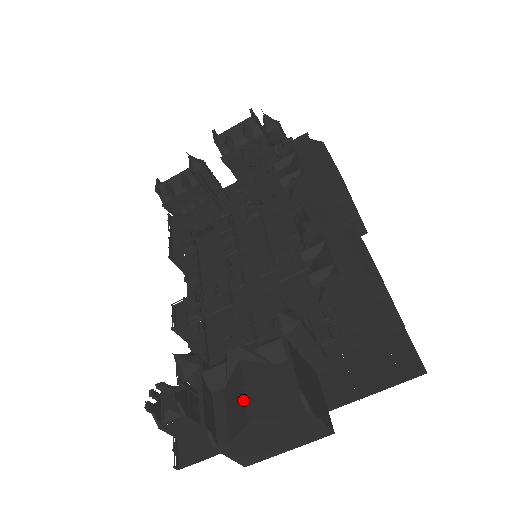
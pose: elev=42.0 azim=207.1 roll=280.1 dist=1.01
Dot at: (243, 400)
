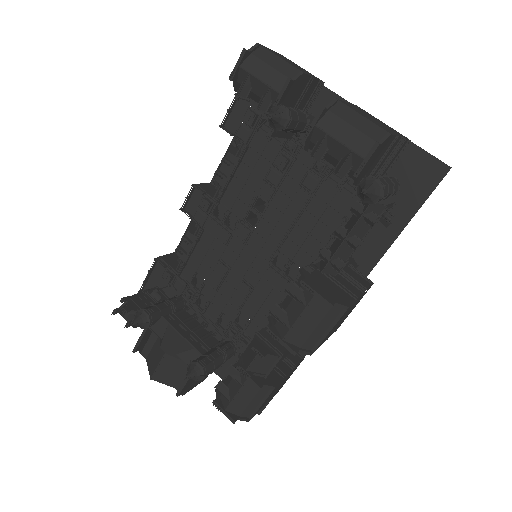
Dot at: (155, 367)
